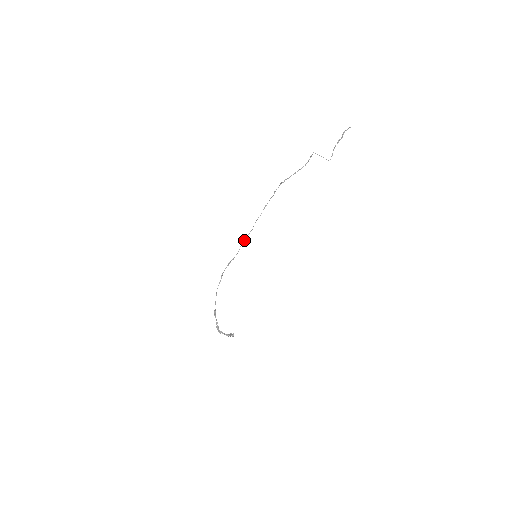
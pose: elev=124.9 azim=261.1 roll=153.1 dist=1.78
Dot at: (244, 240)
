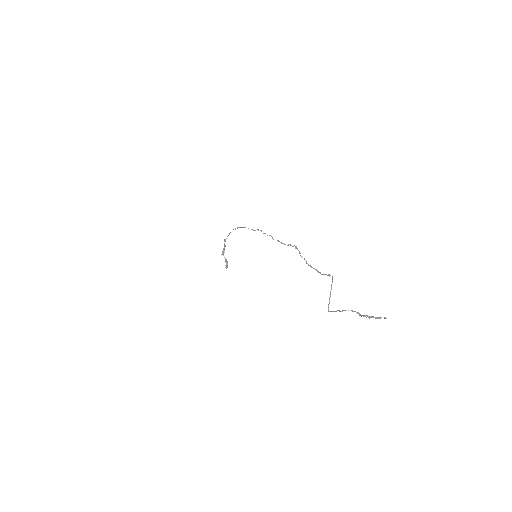
Dot at: (261, 230)
